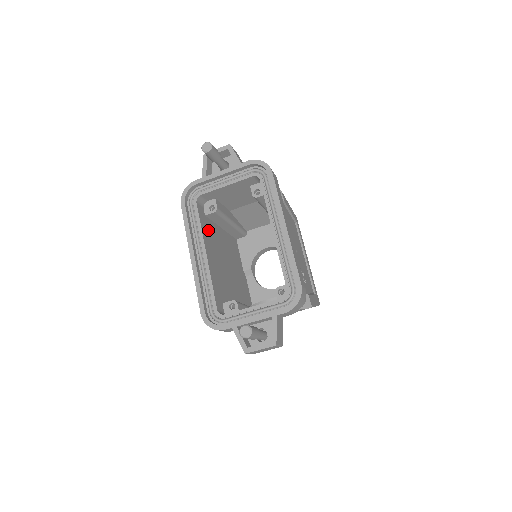
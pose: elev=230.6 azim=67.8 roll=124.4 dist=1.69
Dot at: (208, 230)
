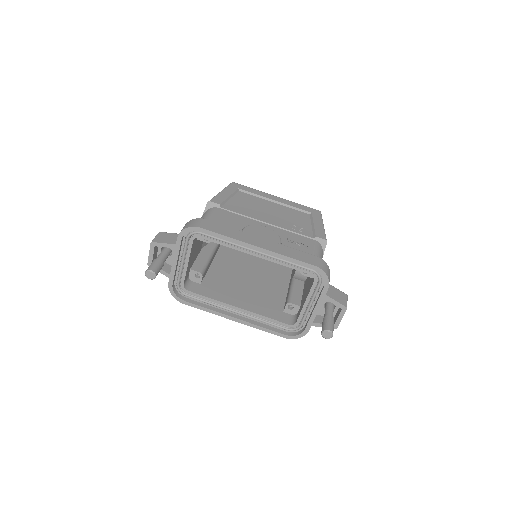
Dot at: (215, 288)
